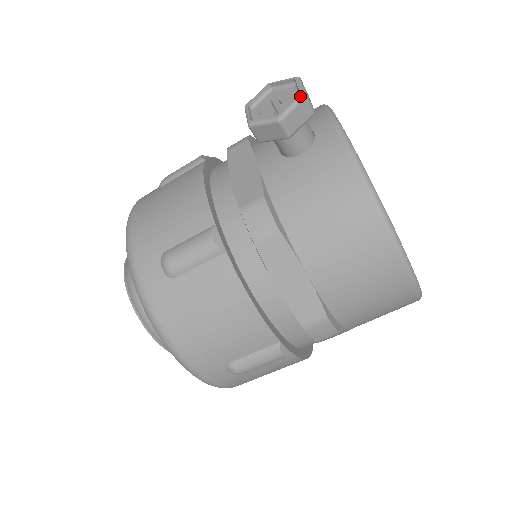
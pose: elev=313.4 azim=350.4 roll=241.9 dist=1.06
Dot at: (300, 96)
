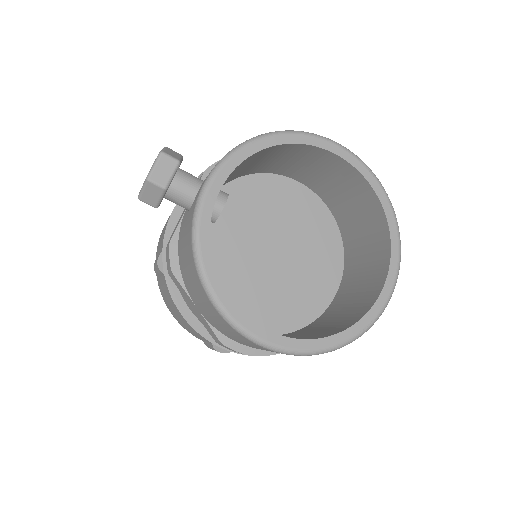
Dot at: (145, 180)
